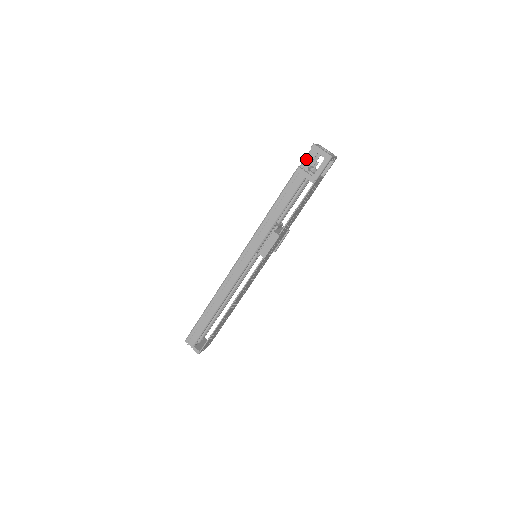
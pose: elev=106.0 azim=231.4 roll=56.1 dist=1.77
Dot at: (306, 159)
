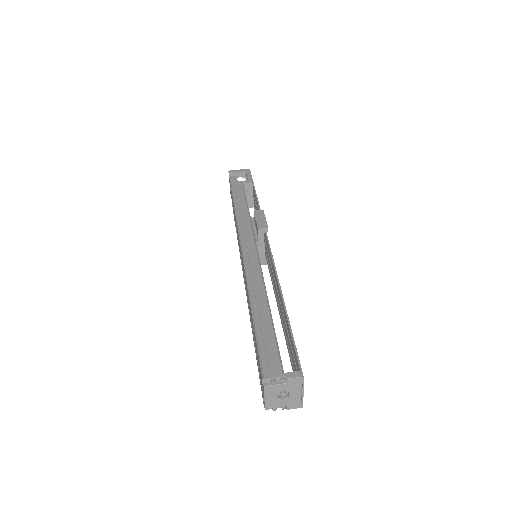
Dot at: (232, 181)
